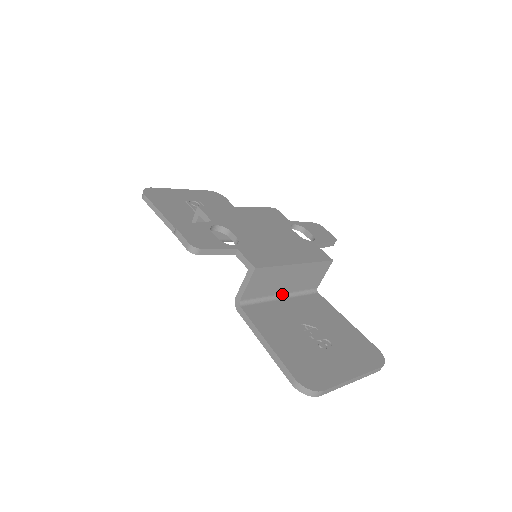
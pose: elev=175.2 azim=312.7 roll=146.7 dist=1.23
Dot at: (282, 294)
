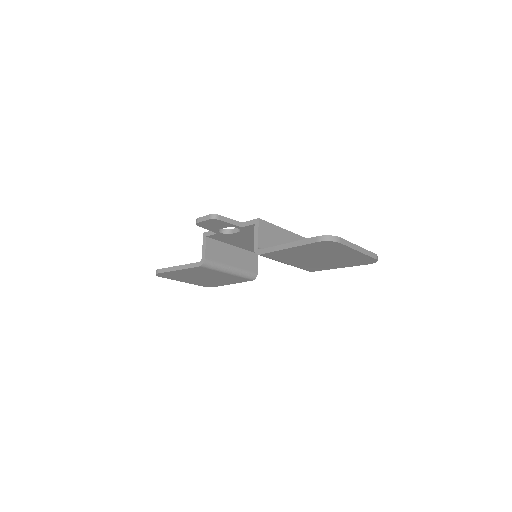
Dot at: occluded
